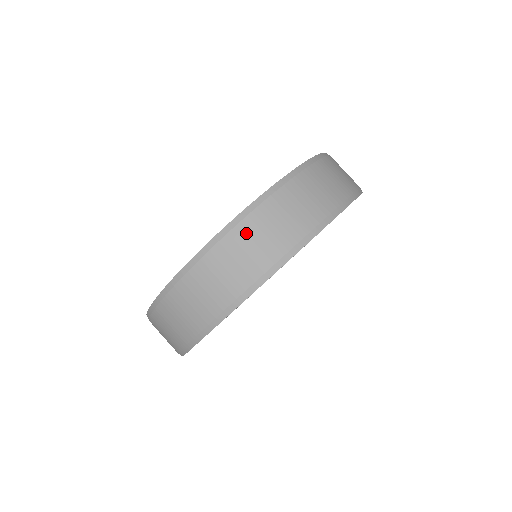
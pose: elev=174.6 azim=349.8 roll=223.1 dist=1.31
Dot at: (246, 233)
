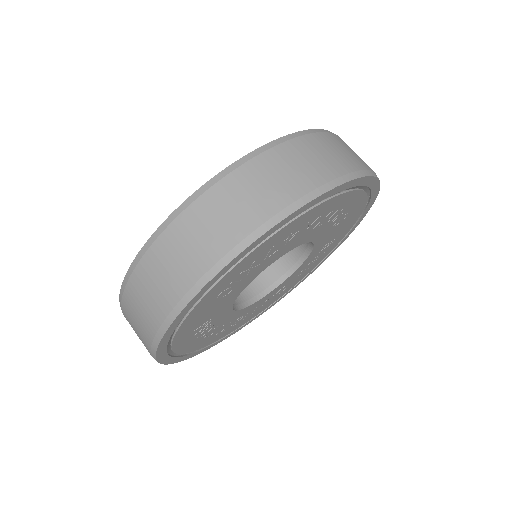
Dot at: (315, 143)
